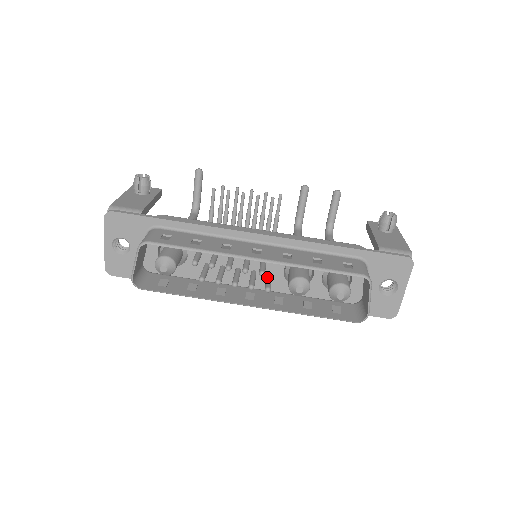
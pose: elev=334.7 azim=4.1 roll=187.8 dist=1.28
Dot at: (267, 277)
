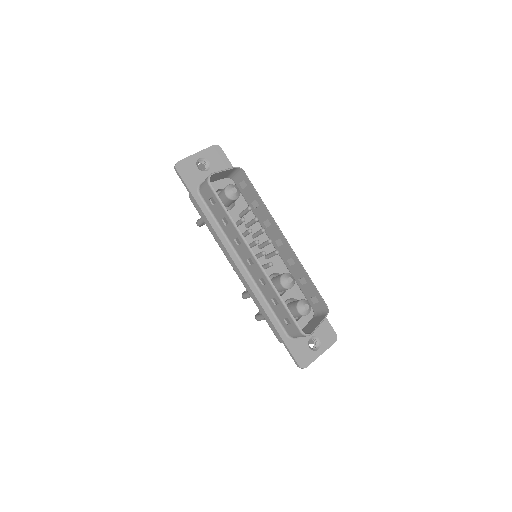
Dot at: occluded
